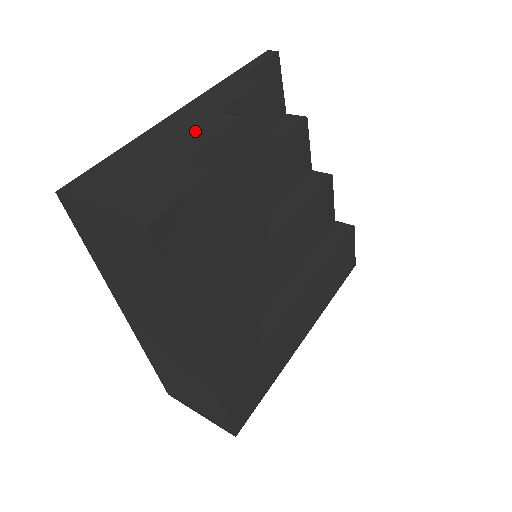
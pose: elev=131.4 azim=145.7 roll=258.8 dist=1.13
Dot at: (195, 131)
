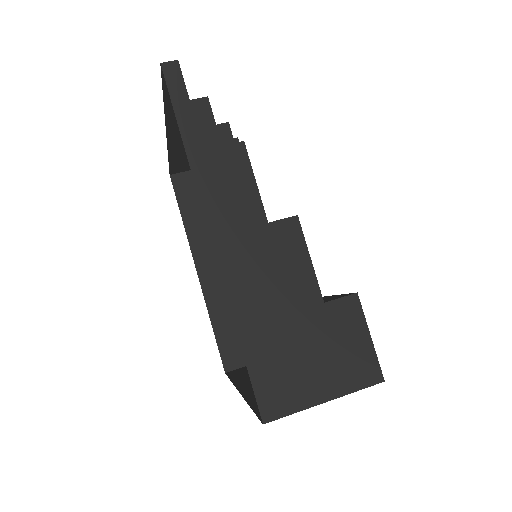
Dot at: (278, 264)
